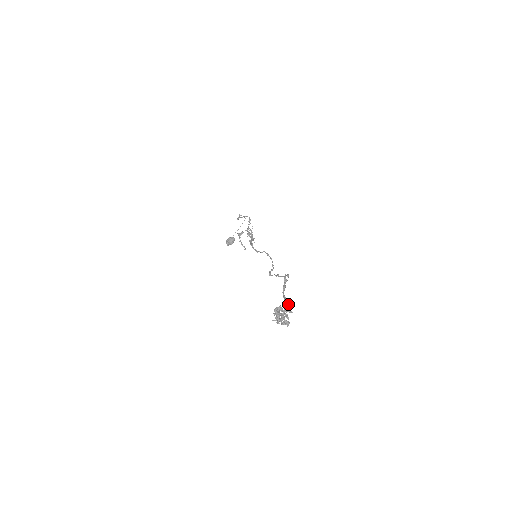
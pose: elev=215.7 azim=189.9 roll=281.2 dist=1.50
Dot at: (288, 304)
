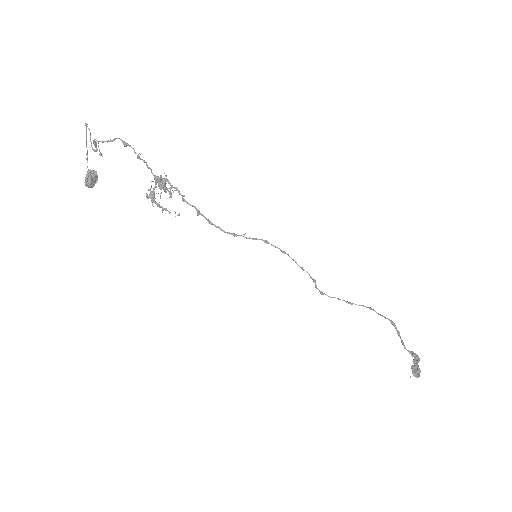
Dot at: (418, 357)
